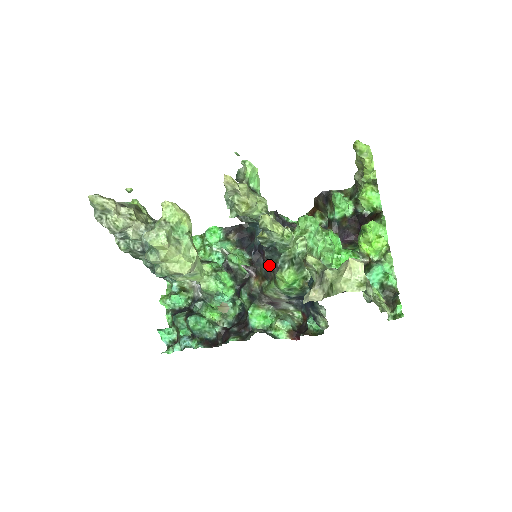
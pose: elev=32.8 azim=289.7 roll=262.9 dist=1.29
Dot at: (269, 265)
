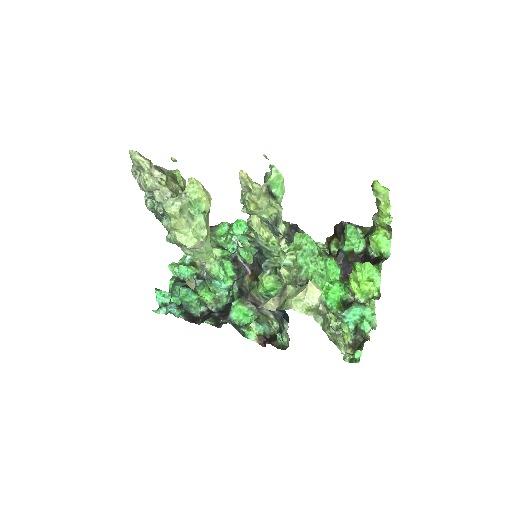
Dot at: (259, 267)
